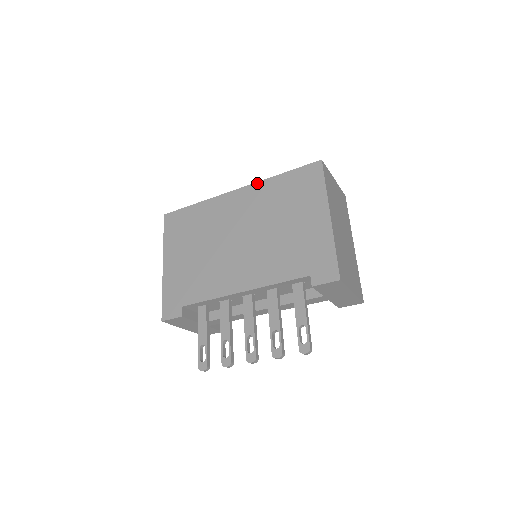
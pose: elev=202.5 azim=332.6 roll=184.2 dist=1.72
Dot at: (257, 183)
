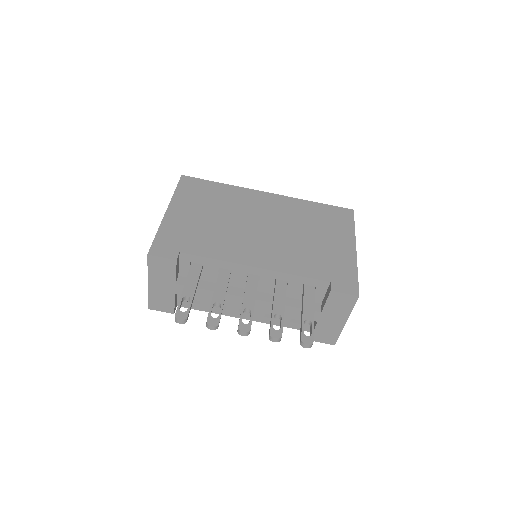
Dot at: (290, 197)
